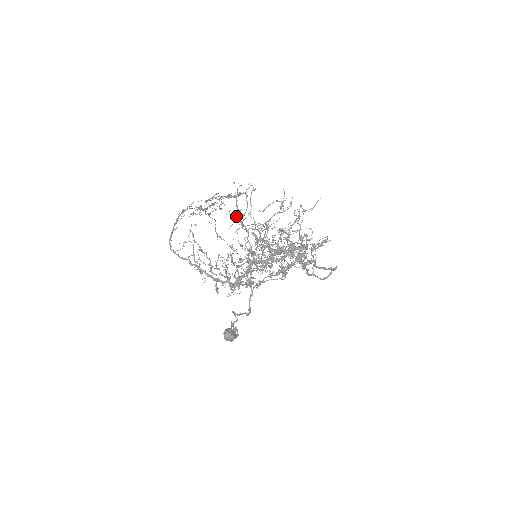
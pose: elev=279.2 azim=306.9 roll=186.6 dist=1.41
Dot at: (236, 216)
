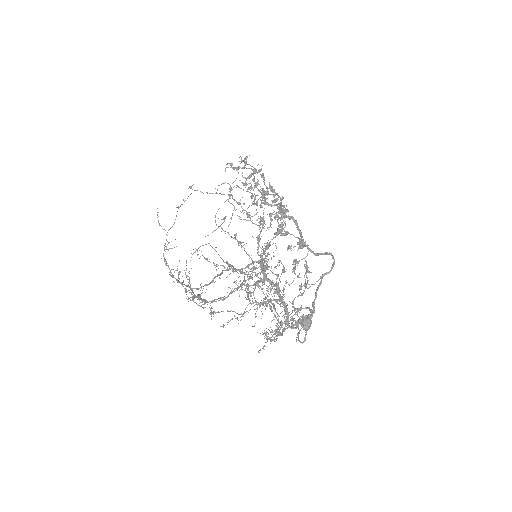
Dot at: occluded
